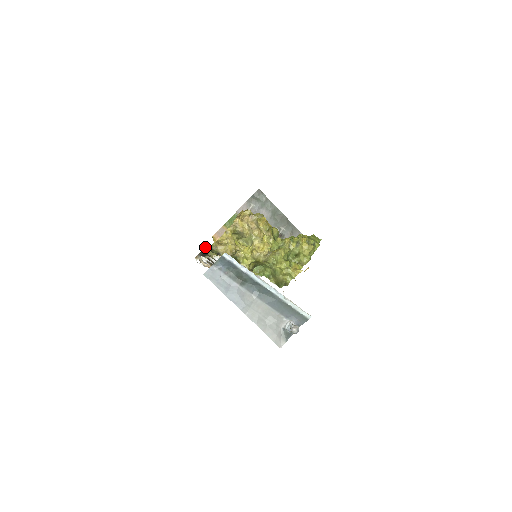
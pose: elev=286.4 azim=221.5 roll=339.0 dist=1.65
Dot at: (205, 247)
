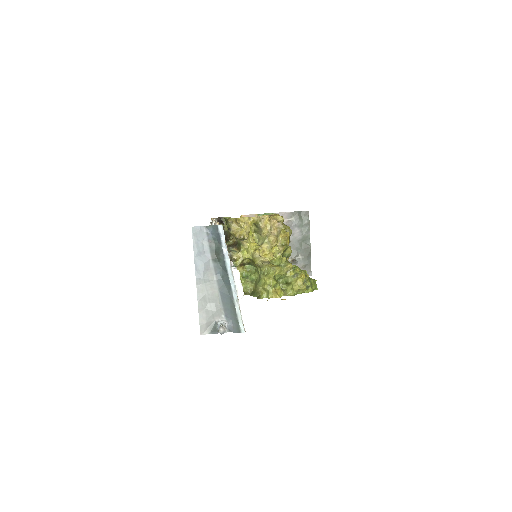
Dot at: (227, 217)
